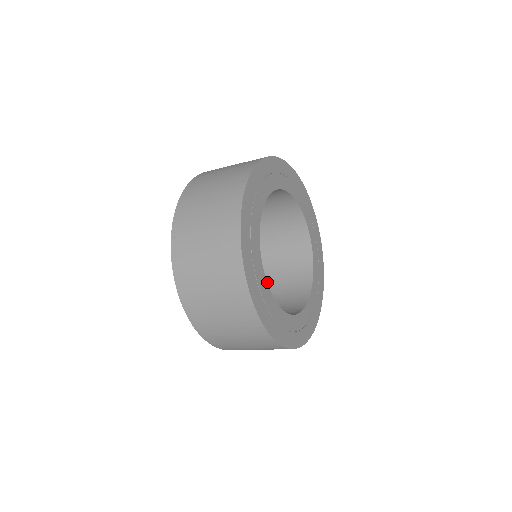
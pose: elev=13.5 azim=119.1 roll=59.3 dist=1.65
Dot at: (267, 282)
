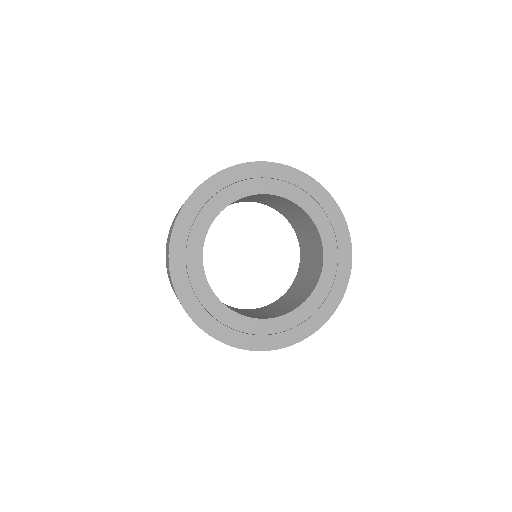
Dot at: (294, 288)
